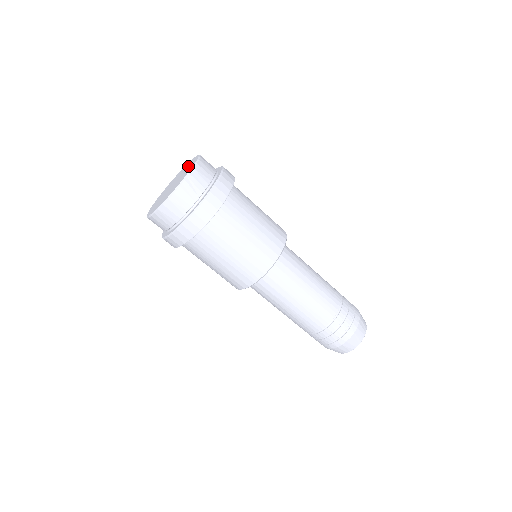
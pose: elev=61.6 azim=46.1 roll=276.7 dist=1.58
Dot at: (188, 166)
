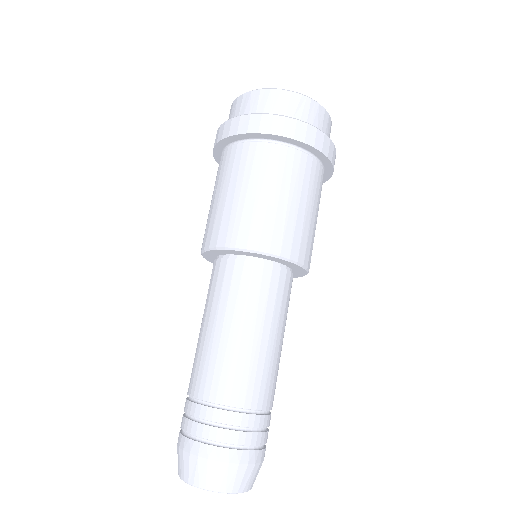
Dot at: occluded
